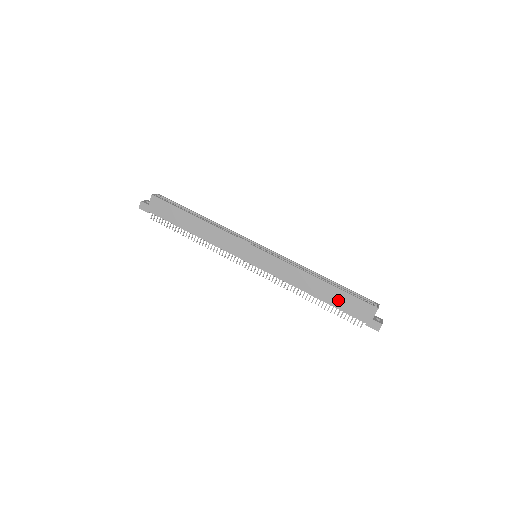
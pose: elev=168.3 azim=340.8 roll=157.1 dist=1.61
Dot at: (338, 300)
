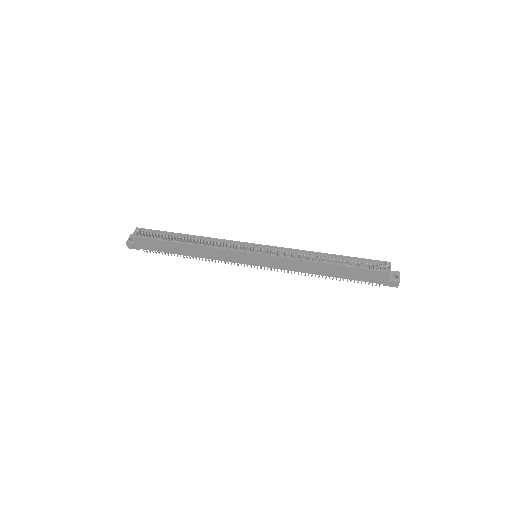
Dot at: (349, 274)
